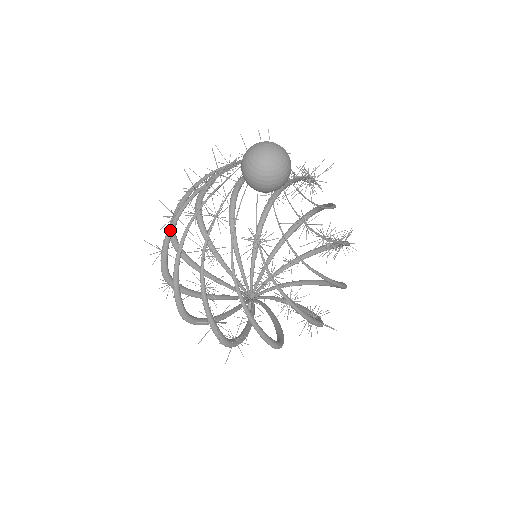
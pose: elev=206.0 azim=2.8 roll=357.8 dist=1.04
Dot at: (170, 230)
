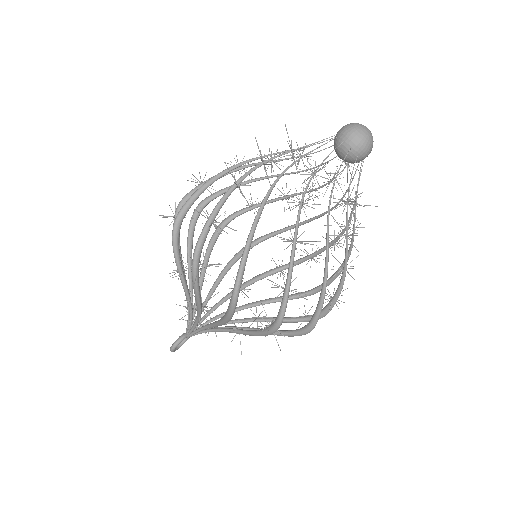
Dot at: occluded
